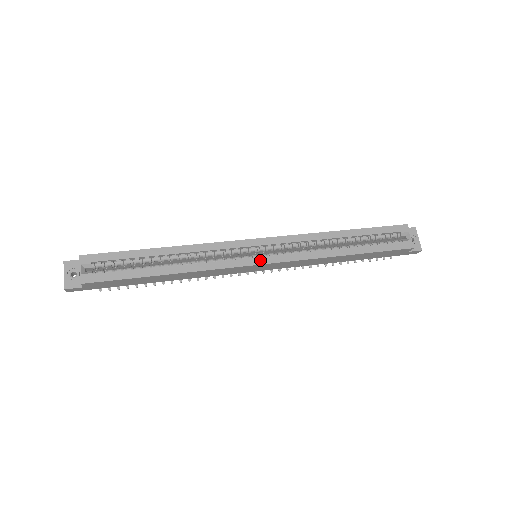
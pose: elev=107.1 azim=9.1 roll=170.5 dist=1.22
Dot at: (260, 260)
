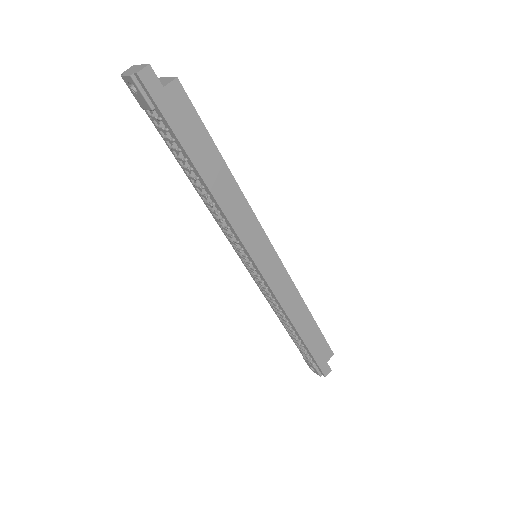
Dot at: (272, 249)
